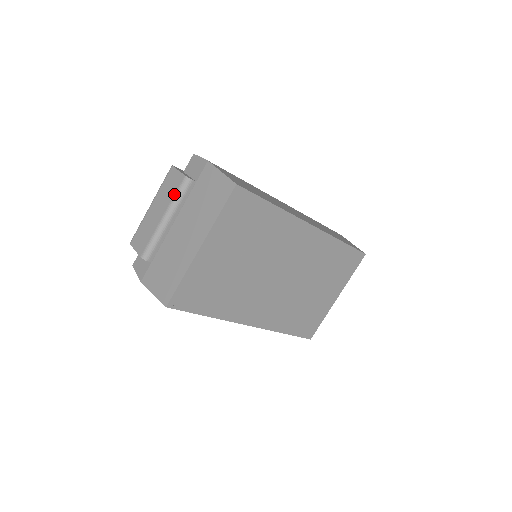
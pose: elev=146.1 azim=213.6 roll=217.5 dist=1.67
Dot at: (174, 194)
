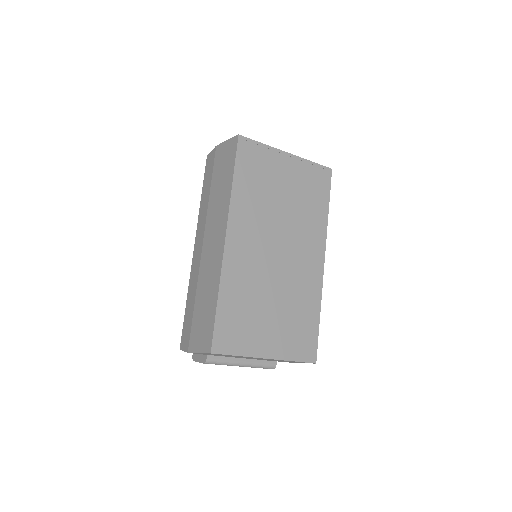
Dot at: occluded
